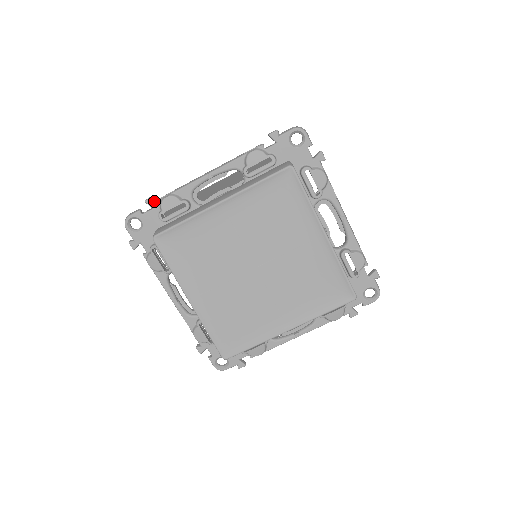
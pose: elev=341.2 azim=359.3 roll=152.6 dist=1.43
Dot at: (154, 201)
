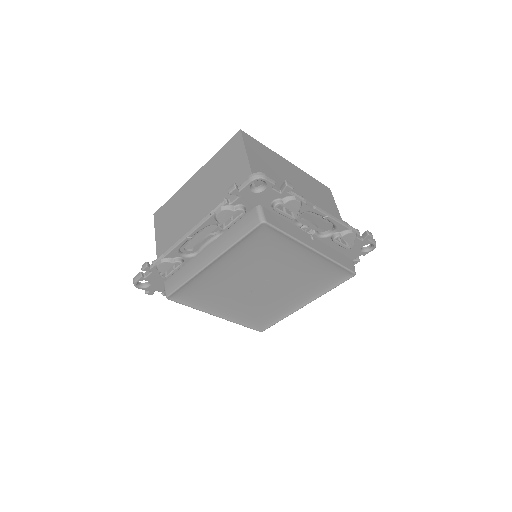
Dot at: (150, 267)
